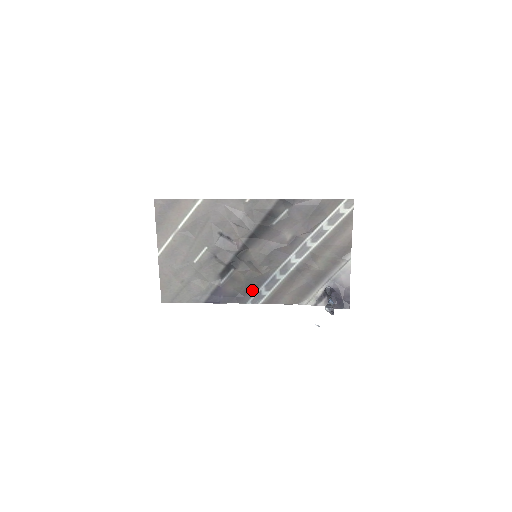
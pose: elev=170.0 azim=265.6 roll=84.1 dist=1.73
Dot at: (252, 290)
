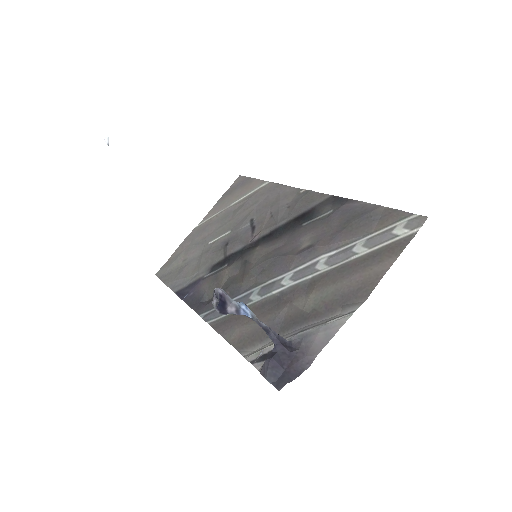
Dot at: occluded
